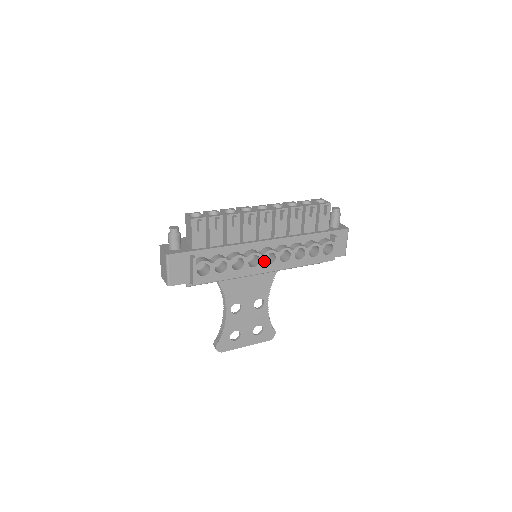
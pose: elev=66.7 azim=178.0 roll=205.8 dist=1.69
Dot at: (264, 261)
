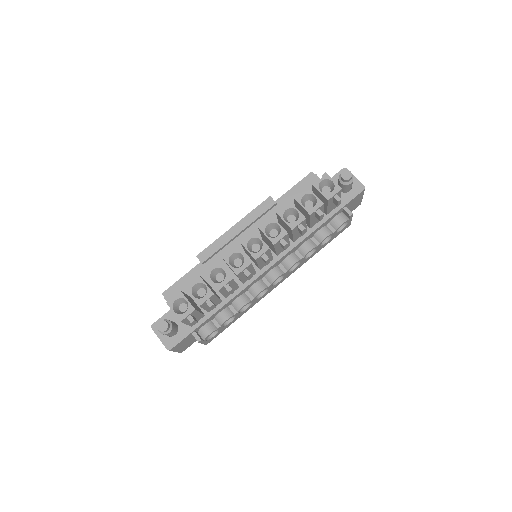
Dot at: occluded
